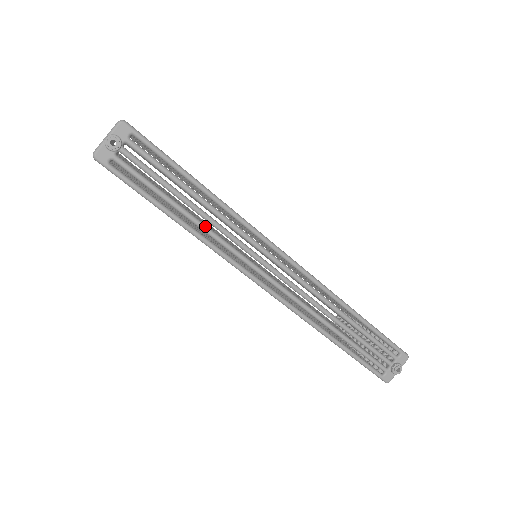
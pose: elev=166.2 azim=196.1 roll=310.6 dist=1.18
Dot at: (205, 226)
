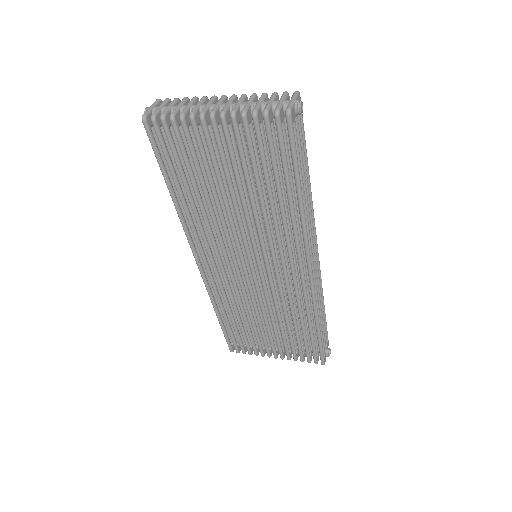
Dot at: (306, 206)
